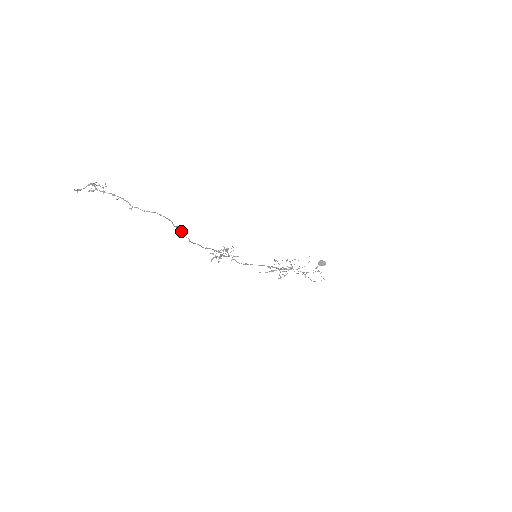
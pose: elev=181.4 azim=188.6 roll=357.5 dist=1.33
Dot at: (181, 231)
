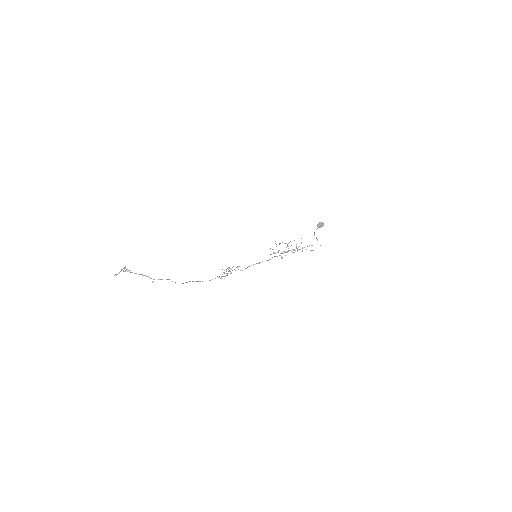
Dot at: (190, 281)
